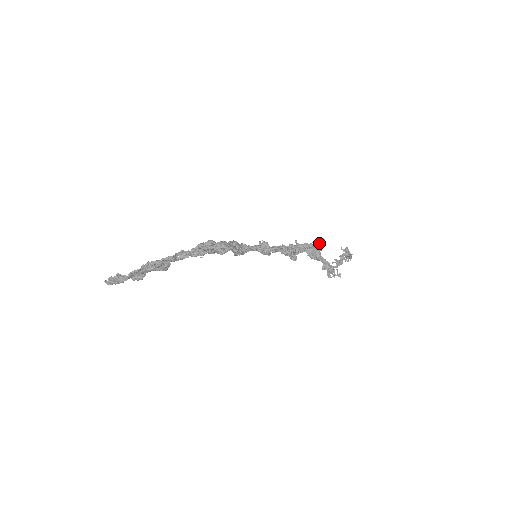
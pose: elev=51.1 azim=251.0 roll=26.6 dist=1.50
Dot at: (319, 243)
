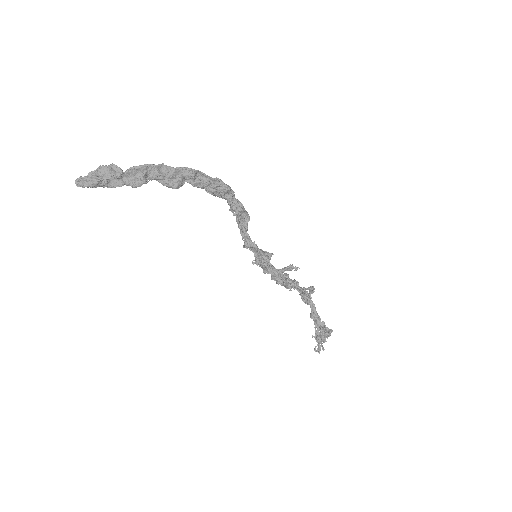
Dot at: (309, 290)
